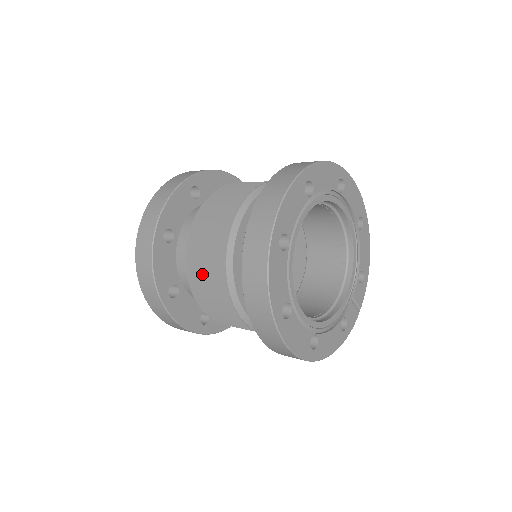
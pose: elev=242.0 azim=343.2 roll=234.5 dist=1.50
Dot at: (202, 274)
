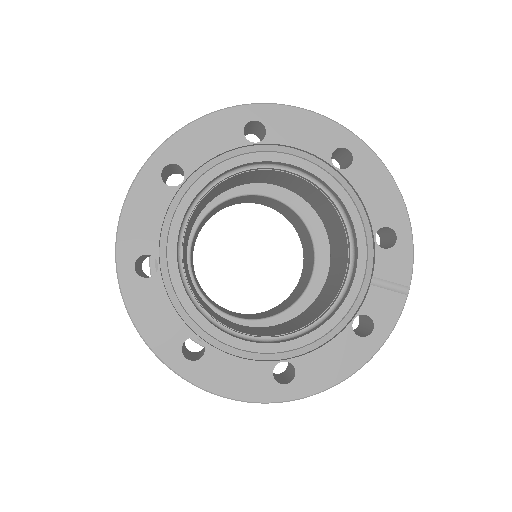
Dot at: occluded
